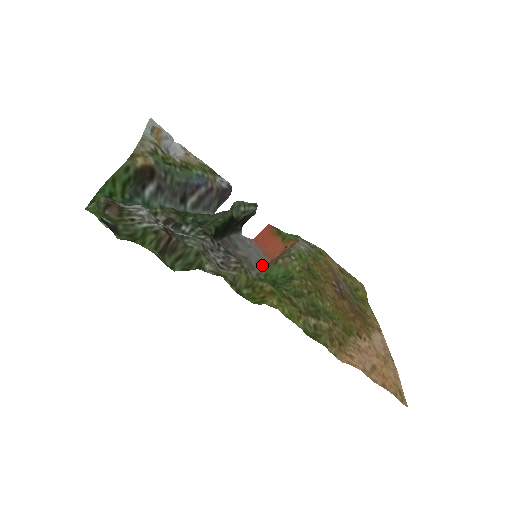
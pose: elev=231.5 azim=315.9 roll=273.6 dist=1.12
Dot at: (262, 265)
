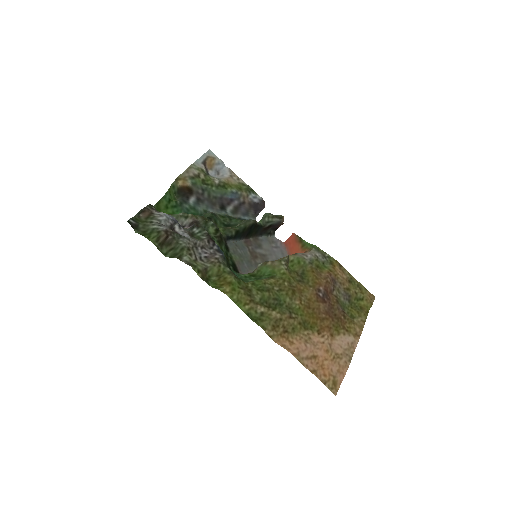
Dot at: occluded
